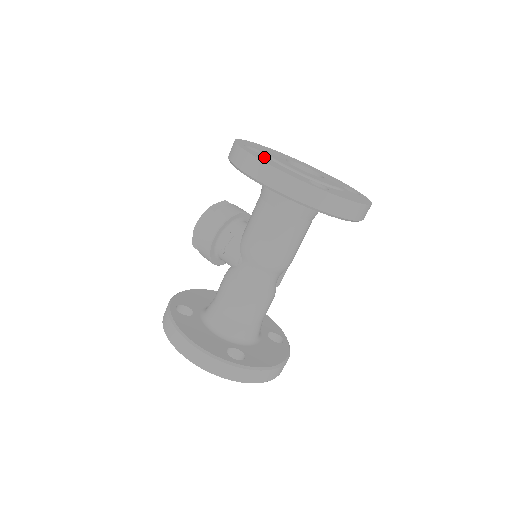
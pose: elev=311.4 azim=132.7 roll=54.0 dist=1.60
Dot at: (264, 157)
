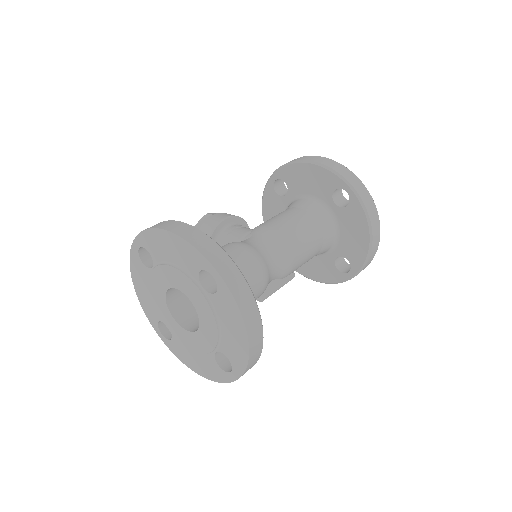
Dot at: occluded
